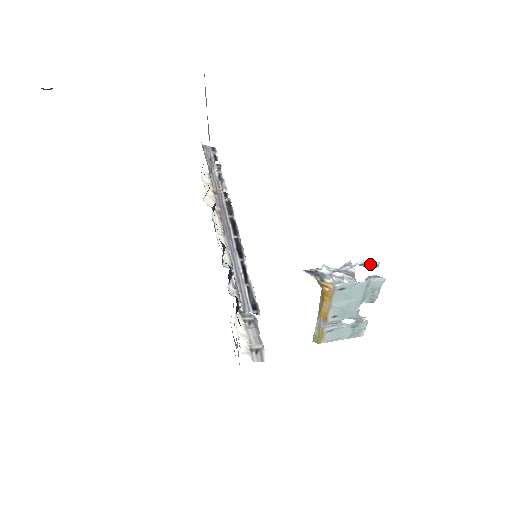
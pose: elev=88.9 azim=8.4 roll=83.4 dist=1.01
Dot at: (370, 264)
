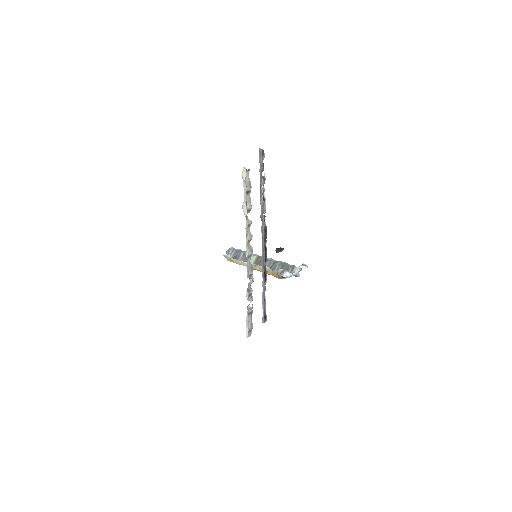
Dot at: occluded
